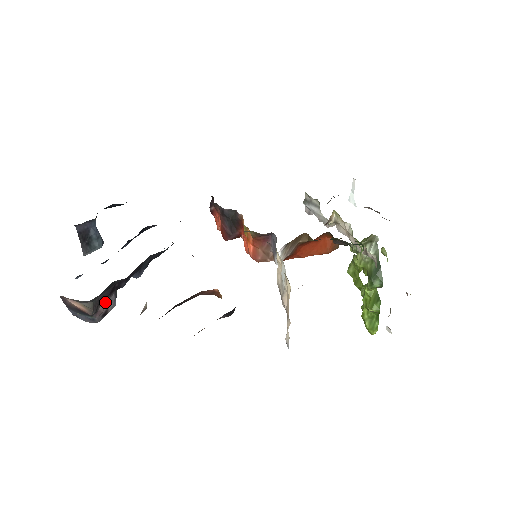
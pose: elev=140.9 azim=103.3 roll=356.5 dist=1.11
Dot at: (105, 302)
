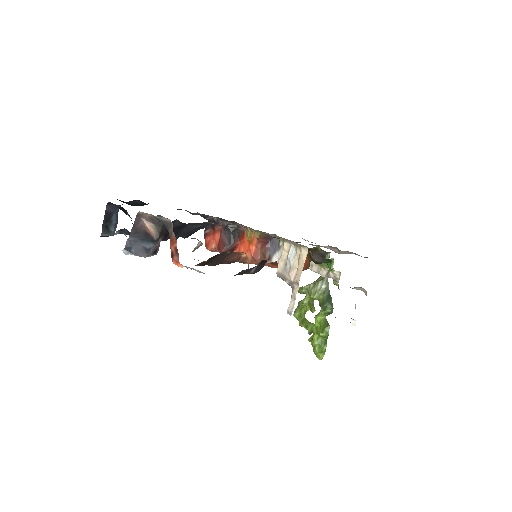
Dot at: occluded
